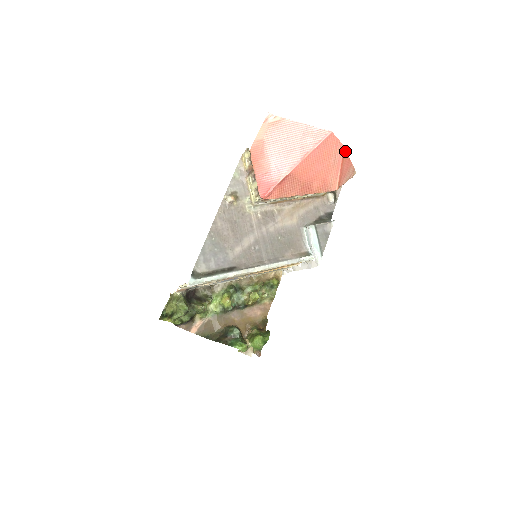
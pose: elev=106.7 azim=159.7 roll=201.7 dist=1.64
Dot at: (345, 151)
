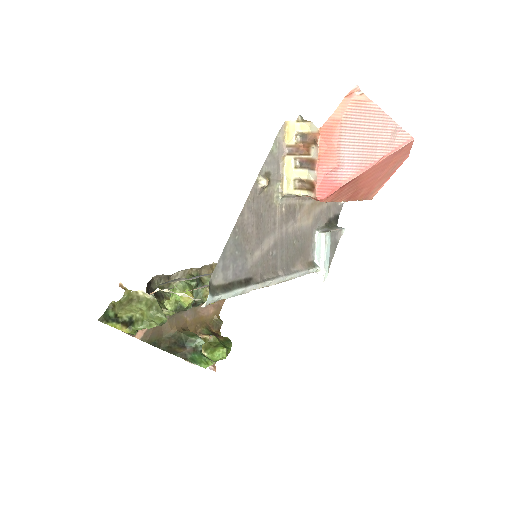
Dot at: occluded
